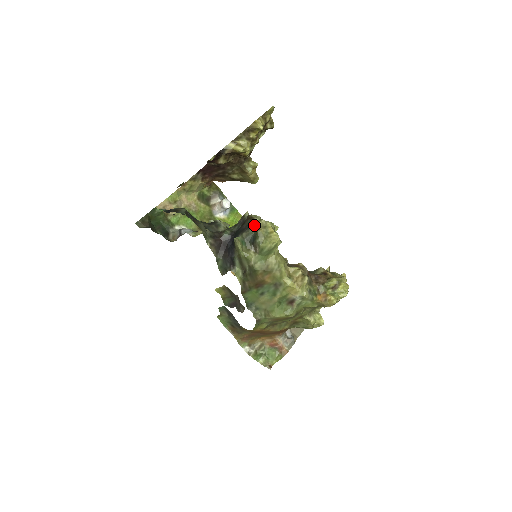
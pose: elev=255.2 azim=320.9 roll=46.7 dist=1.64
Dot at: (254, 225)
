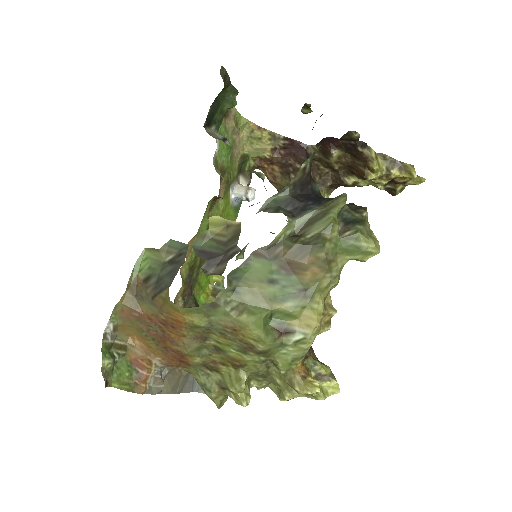
Dot at: (361, 214)
